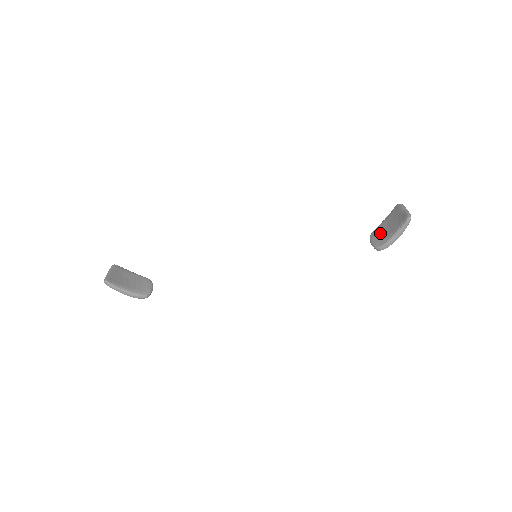
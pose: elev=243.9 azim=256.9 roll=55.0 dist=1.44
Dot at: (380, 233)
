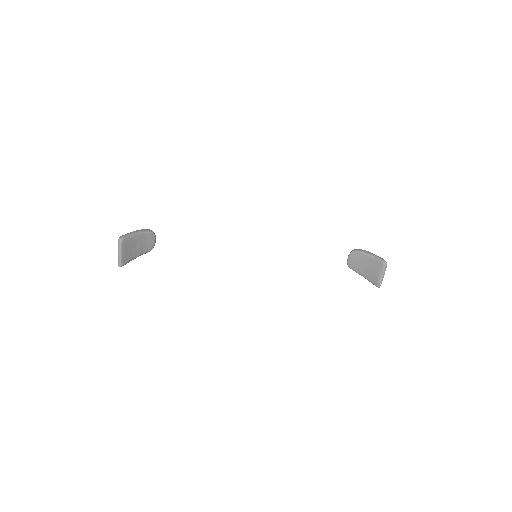
Dot at: (358, 261)
